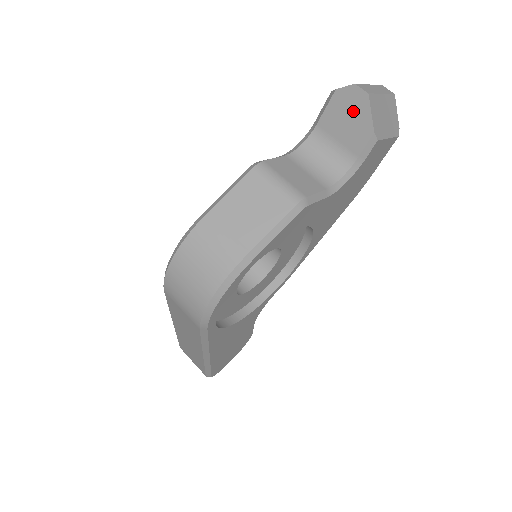
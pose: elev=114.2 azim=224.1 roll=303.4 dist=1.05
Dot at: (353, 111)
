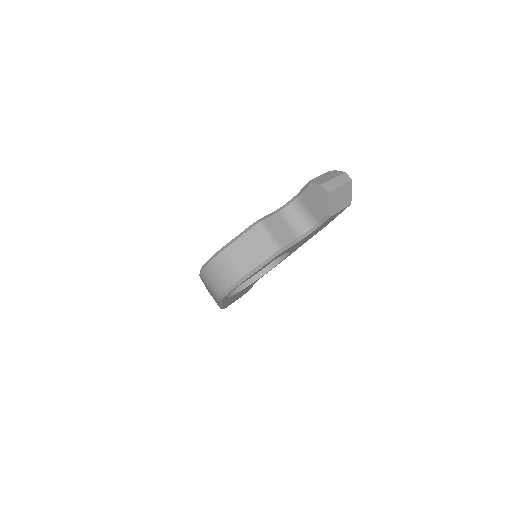
Dot at: (319, 198)
